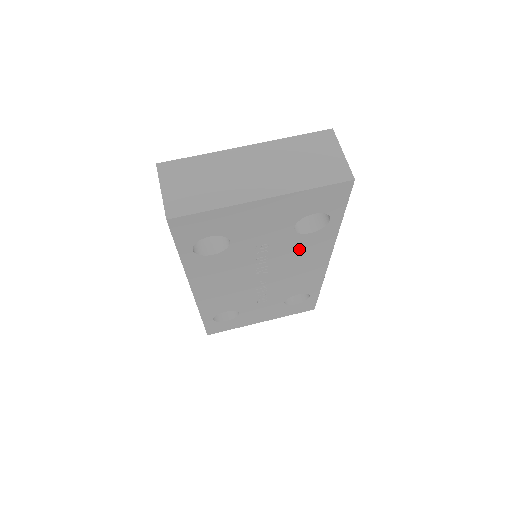
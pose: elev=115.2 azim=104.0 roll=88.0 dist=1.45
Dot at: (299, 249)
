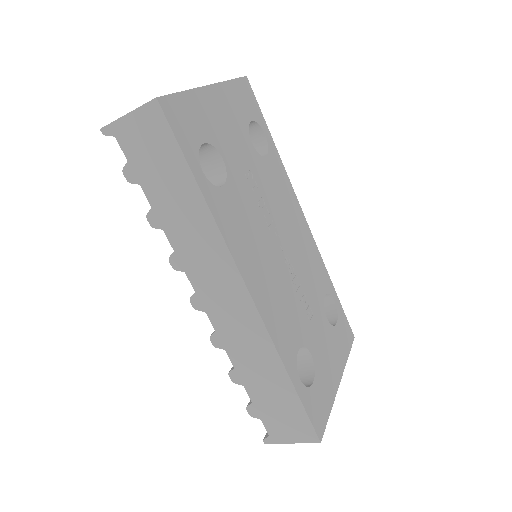
Dot at: (275, 187)
